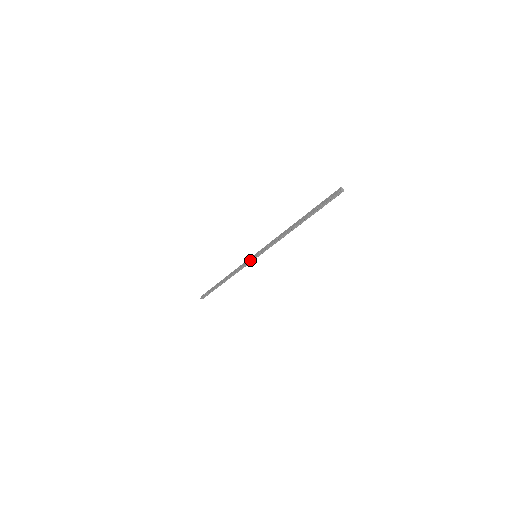
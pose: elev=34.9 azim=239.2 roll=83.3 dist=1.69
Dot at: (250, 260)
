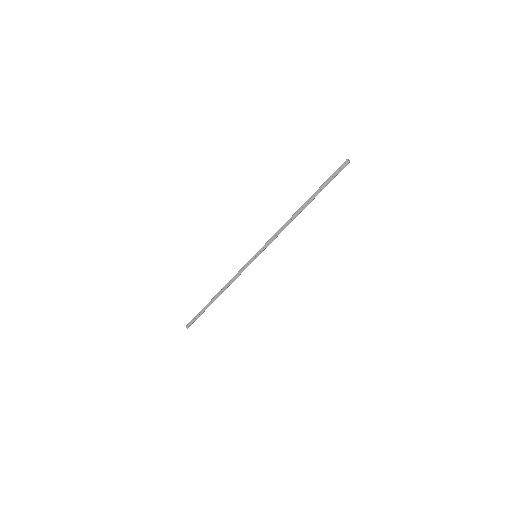
Dot at: occluded
